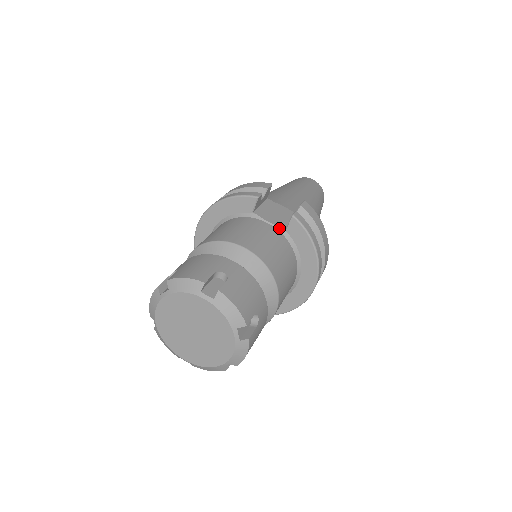
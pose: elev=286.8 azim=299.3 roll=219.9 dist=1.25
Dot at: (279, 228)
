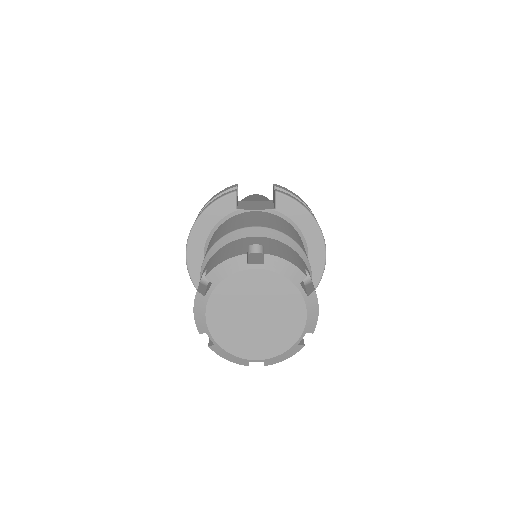
Dot at: (268, 211)
